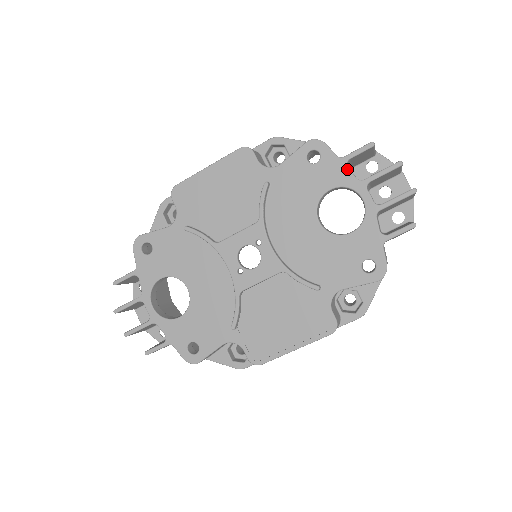
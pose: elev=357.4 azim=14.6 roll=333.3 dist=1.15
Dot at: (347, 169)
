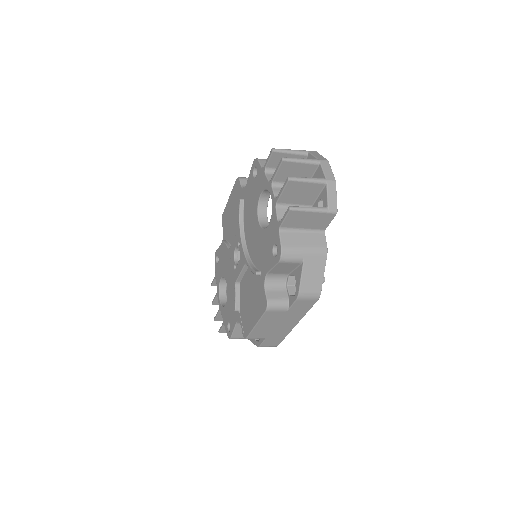
Dot at: (265, 175)
